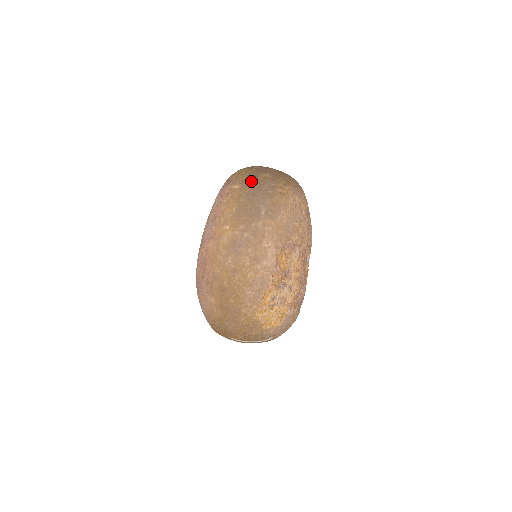
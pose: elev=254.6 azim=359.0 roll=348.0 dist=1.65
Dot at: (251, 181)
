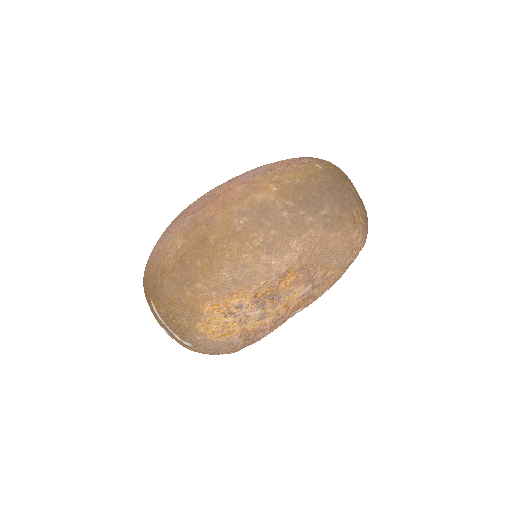
Dot at: (337, 177)
